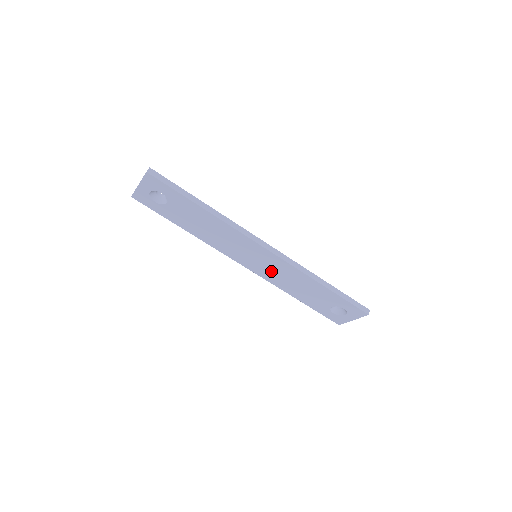
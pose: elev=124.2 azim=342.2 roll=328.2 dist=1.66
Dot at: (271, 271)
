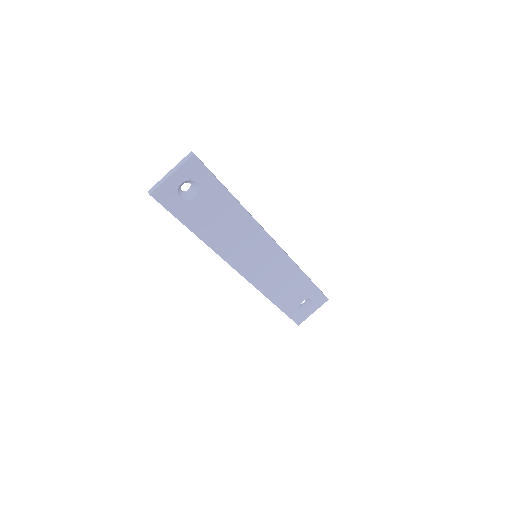
Dot at: (265, 271)
